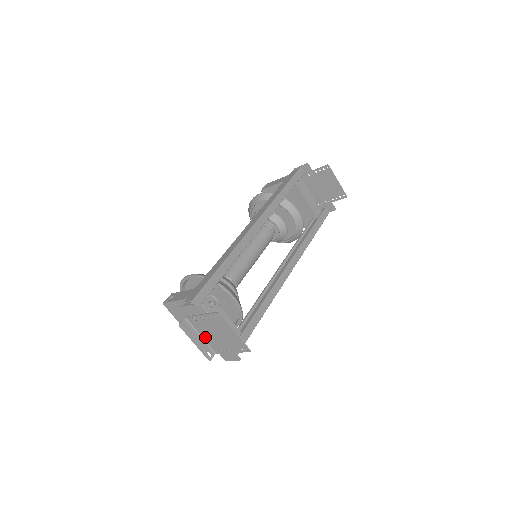
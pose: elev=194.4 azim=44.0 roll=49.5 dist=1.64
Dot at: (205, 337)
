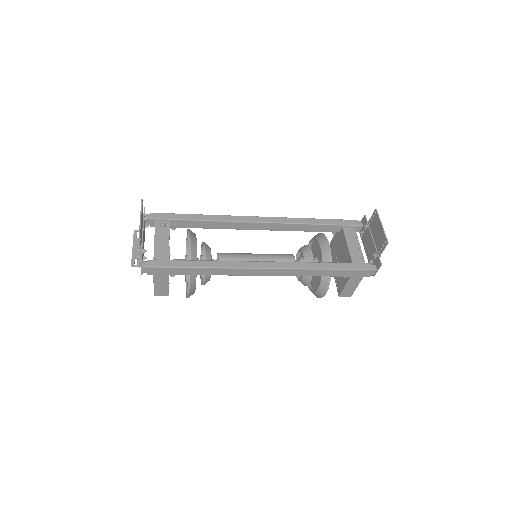
Dot at: occluded
